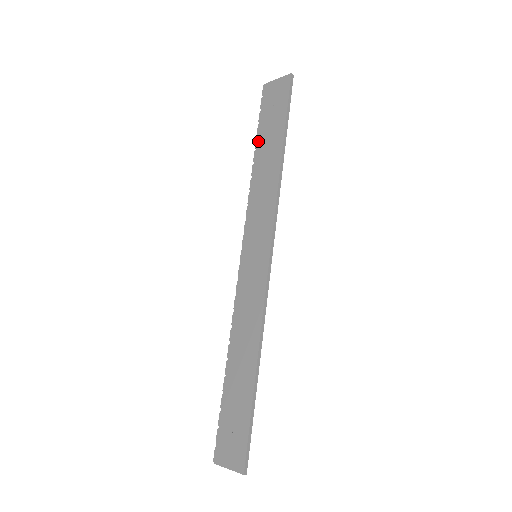
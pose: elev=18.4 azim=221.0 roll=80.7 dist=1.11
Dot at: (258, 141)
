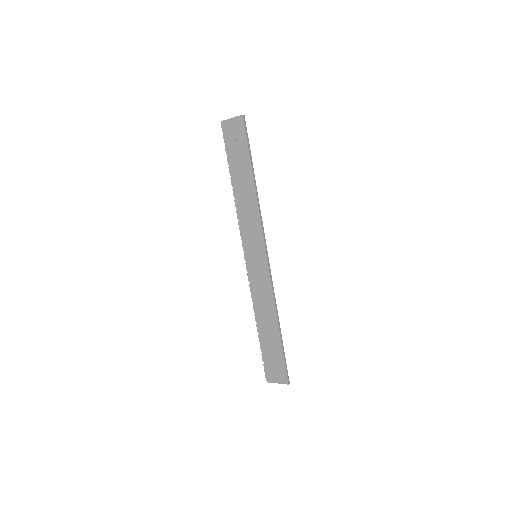
Dot at: (231, 170)
